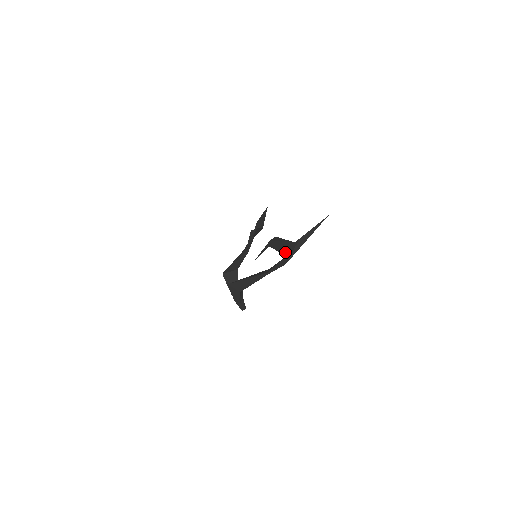
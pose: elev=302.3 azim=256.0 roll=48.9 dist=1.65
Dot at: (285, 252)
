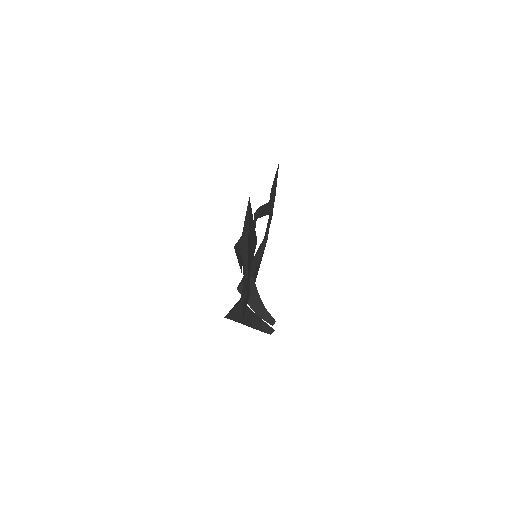
Dot at: occluded
